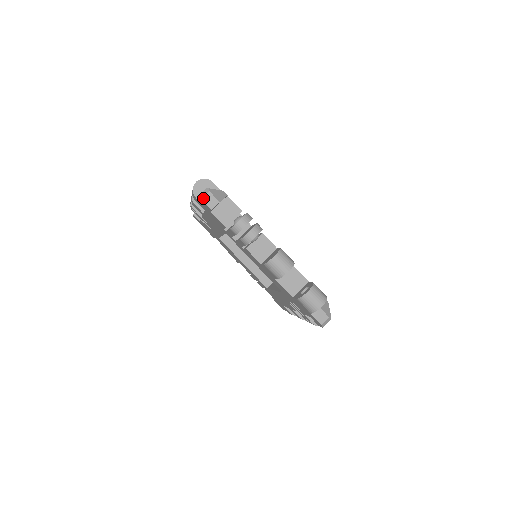
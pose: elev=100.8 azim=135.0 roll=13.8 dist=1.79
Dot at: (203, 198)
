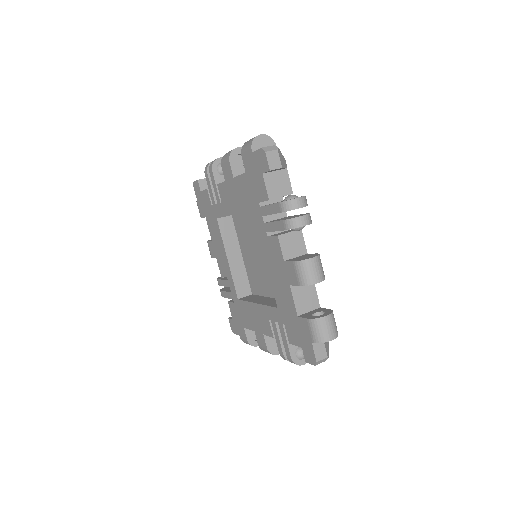
Dot at: occluded
